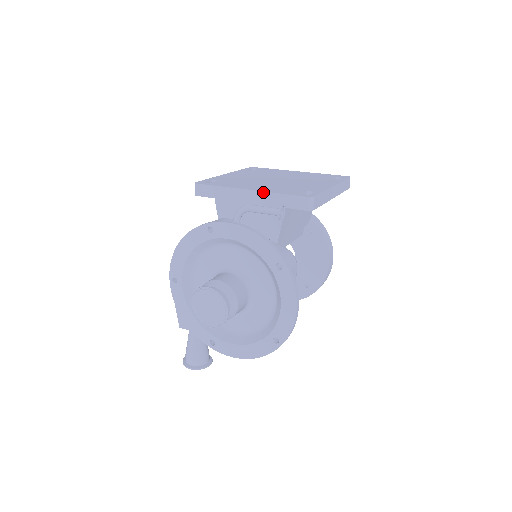
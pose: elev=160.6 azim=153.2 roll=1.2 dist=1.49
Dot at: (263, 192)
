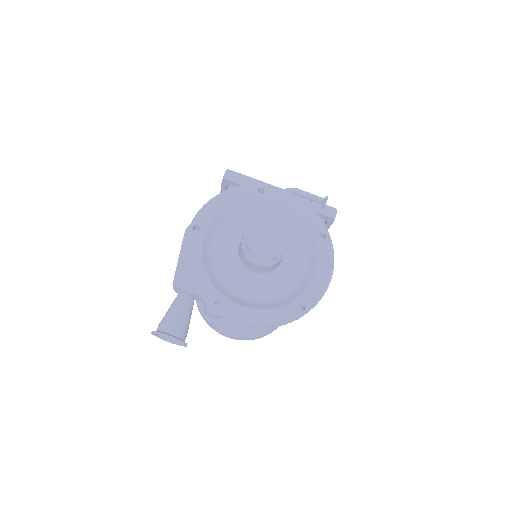
Dot at: occluded
